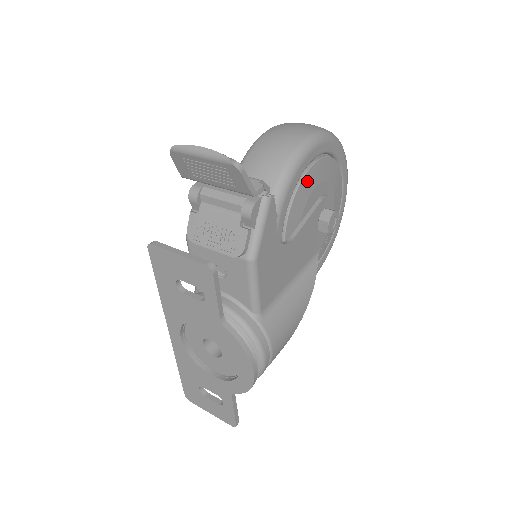
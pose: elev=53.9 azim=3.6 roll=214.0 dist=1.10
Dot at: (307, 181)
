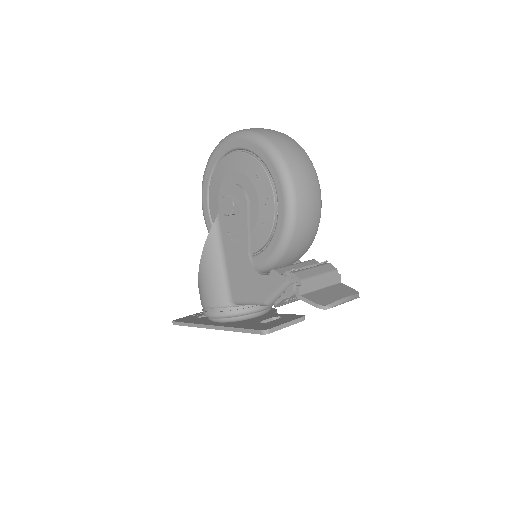
Dot at: occluded
